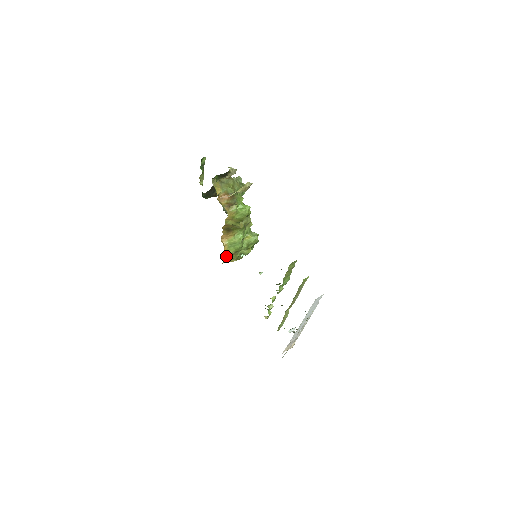
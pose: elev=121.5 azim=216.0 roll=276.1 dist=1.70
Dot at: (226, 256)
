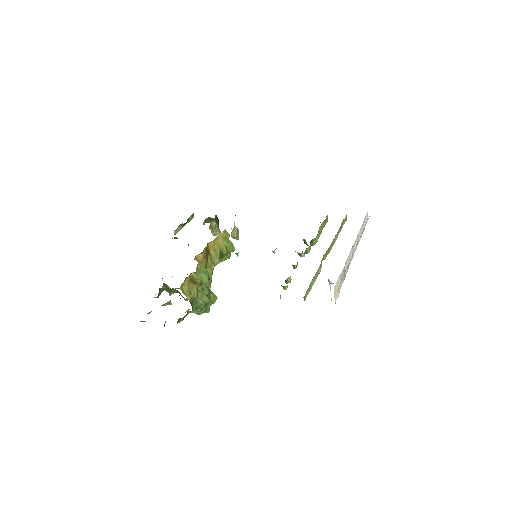
Dot at: (190, 279)
